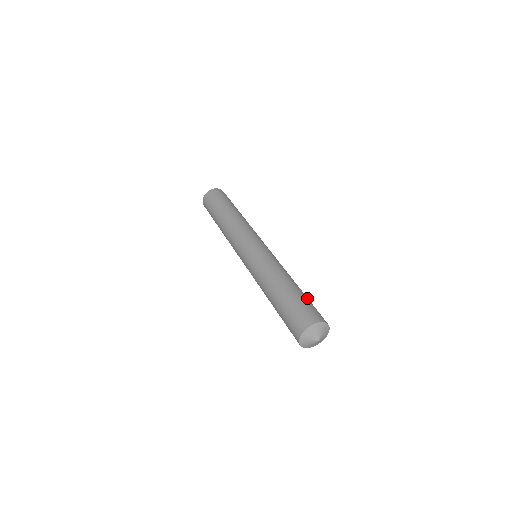
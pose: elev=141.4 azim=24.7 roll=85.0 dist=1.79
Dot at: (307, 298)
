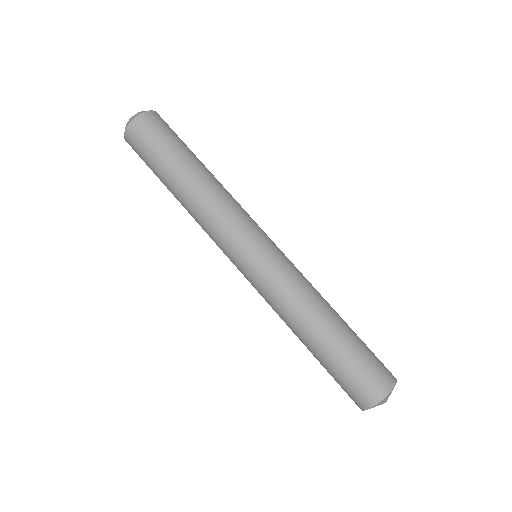
Dot at: (360, 341)
